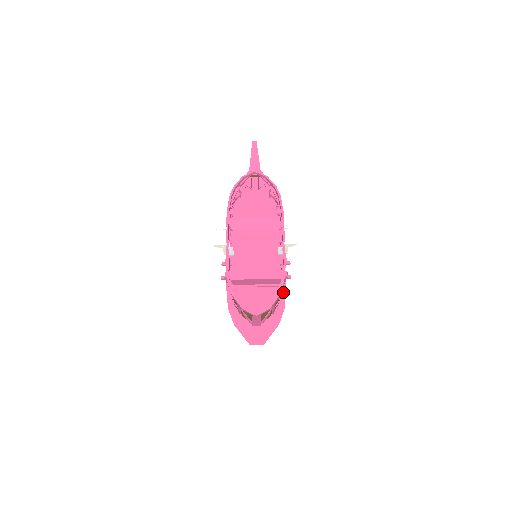
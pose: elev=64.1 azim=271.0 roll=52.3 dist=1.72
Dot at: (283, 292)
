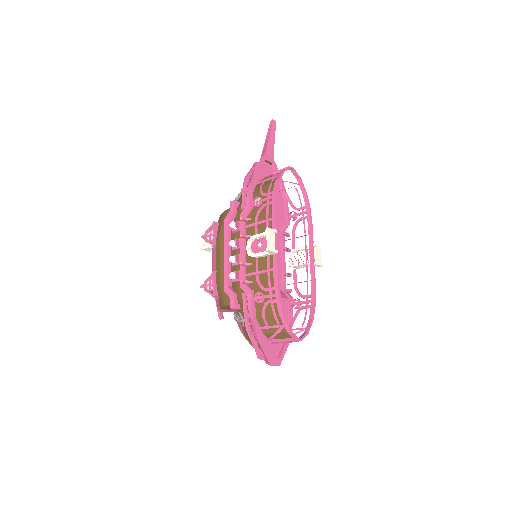
Dot at: (291, 308)
